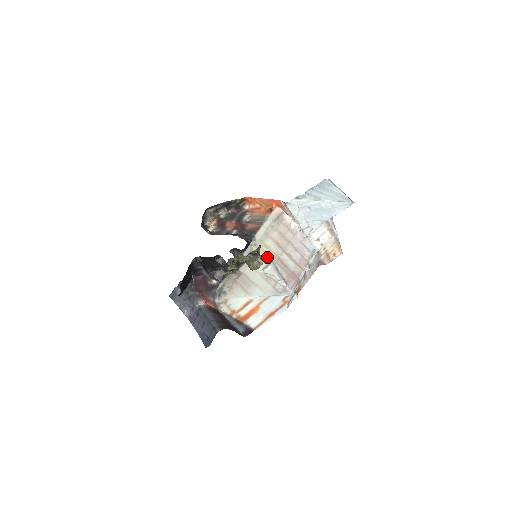
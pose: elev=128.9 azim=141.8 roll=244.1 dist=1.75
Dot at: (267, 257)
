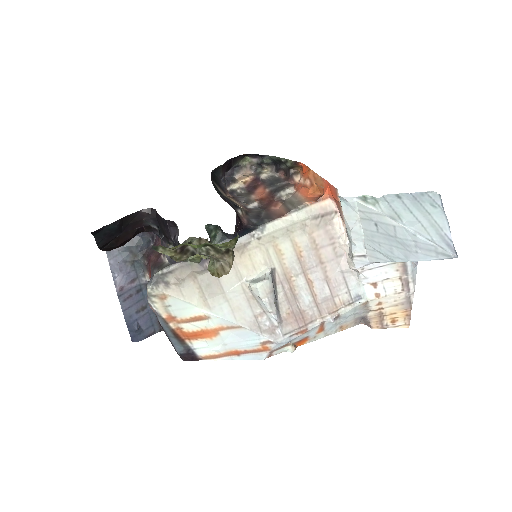
Dot at: (269, 267)
